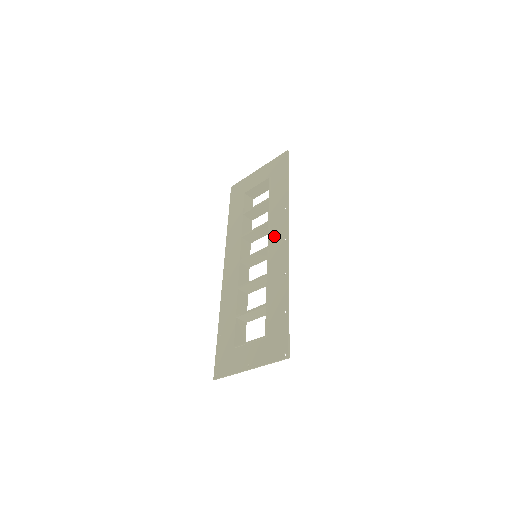
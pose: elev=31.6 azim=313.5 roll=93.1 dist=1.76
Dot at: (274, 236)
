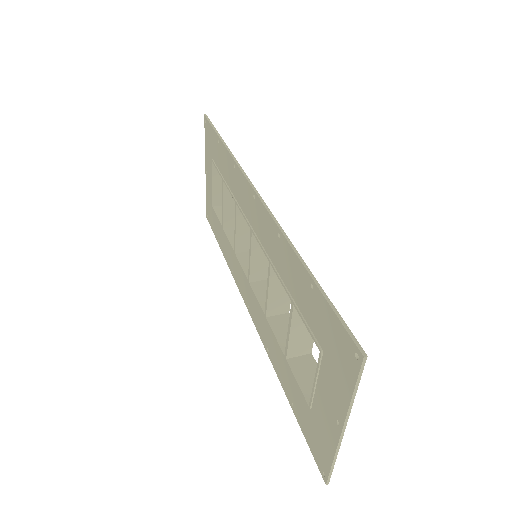
Dot at: (247, 209)
